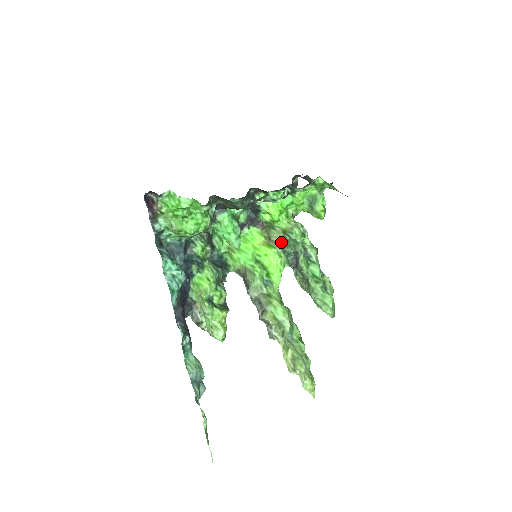
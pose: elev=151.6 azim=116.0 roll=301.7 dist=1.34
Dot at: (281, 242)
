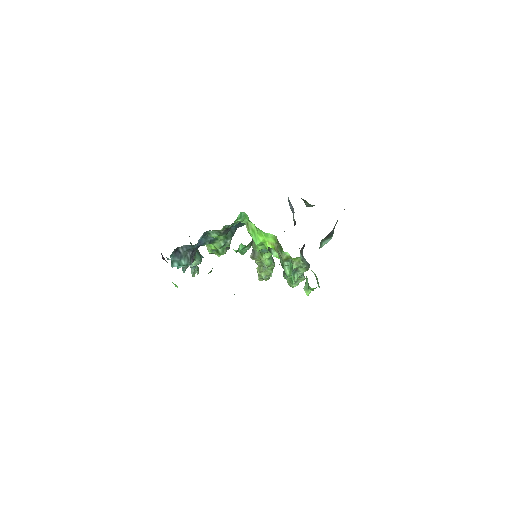
Dot at: (281, 259)
